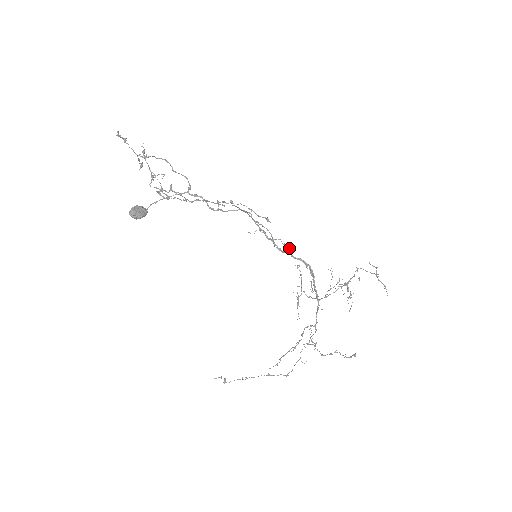
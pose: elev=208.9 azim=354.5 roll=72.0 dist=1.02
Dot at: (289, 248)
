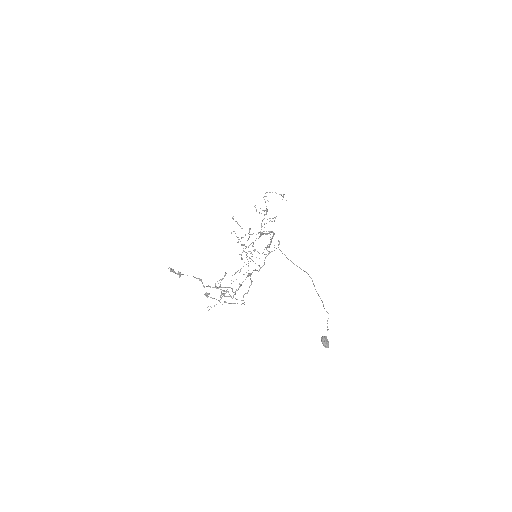
Dot at: occluded
